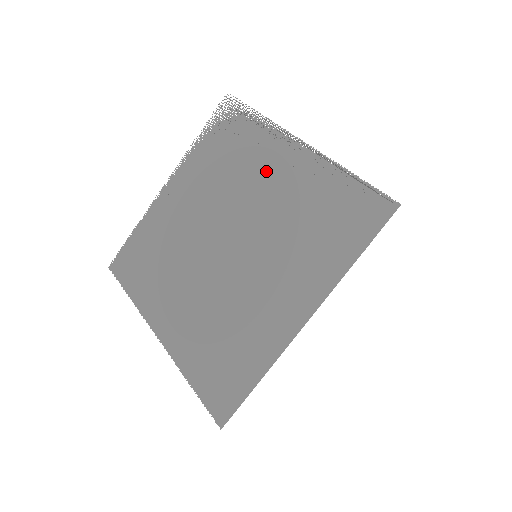
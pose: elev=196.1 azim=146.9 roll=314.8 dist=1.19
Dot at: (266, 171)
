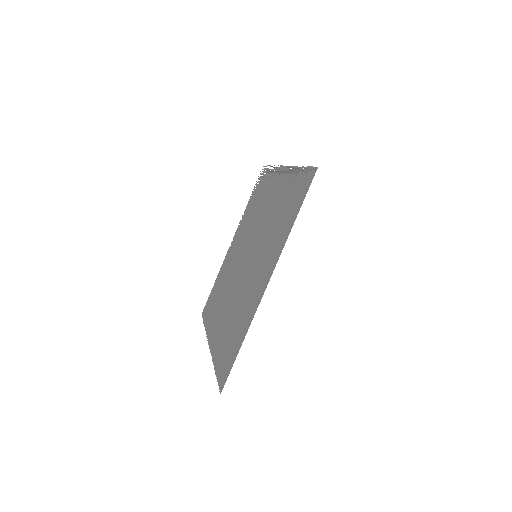
Dot at: (268, 197)
